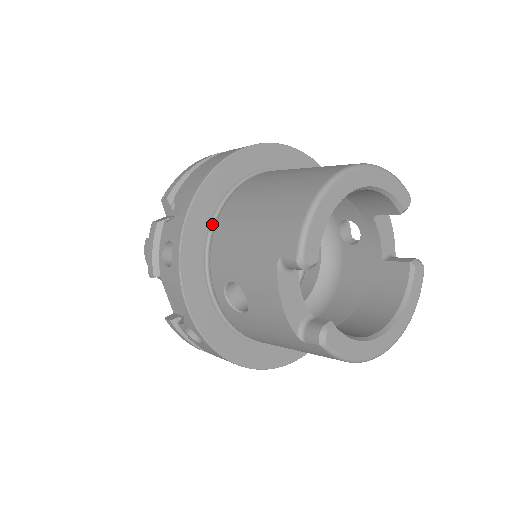
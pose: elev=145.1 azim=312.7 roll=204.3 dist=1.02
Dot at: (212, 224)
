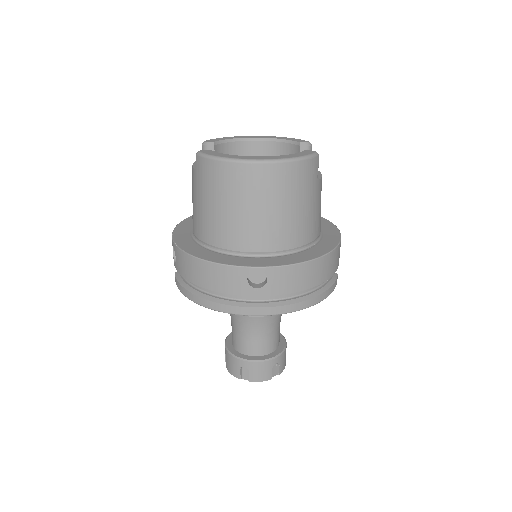
Dot at: occluded
